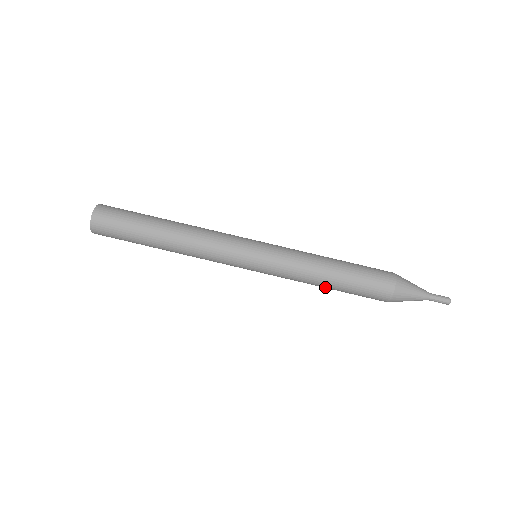
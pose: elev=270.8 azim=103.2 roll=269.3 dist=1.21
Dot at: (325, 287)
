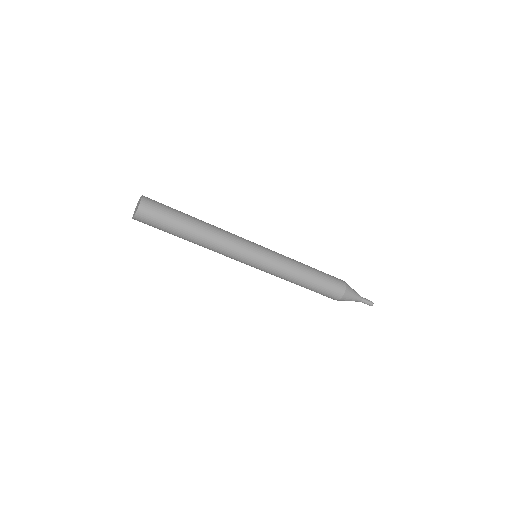
Dot at: occluded
